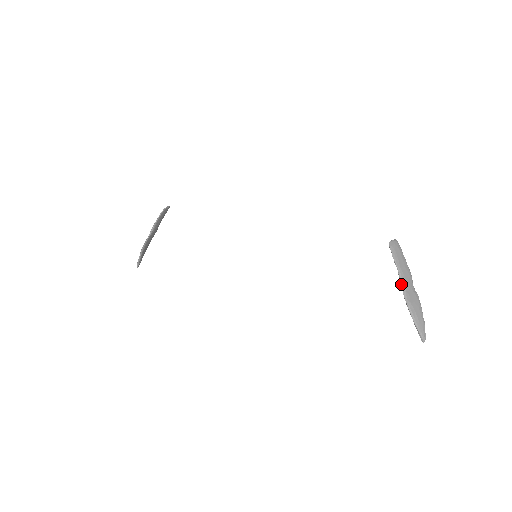
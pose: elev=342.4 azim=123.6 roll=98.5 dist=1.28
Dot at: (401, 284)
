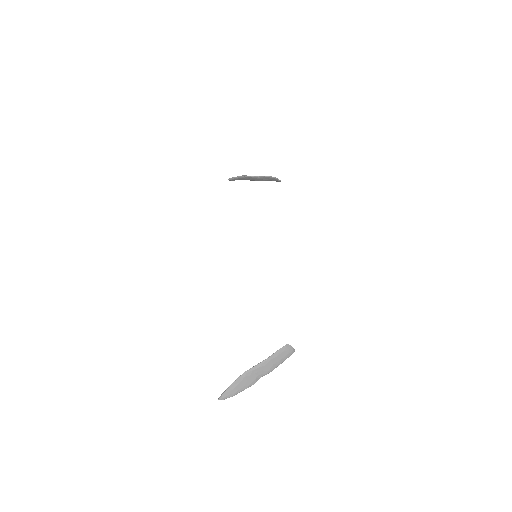
Dot at: (257, 364)
